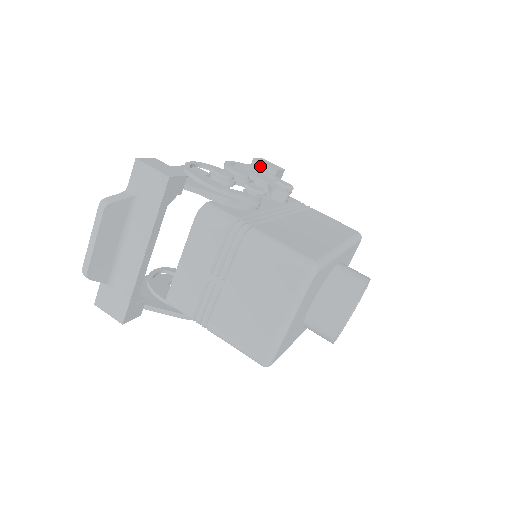
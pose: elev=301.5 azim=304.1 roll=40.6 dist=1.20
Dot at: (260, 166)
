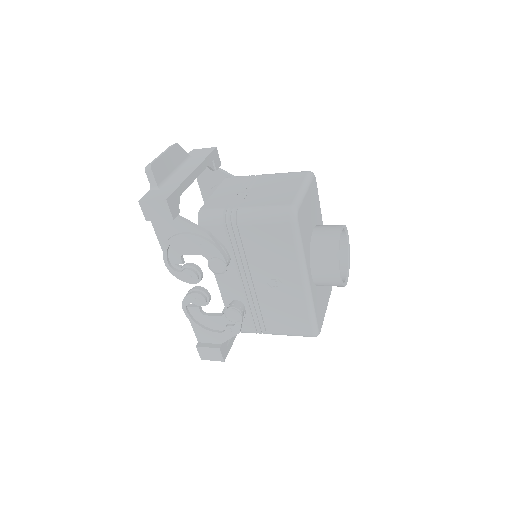
Dot at: occluded
